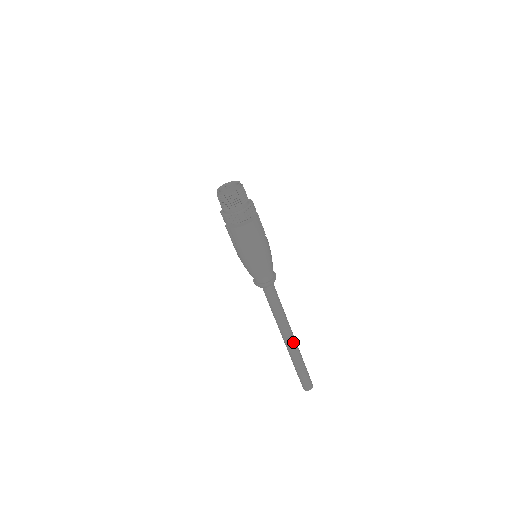
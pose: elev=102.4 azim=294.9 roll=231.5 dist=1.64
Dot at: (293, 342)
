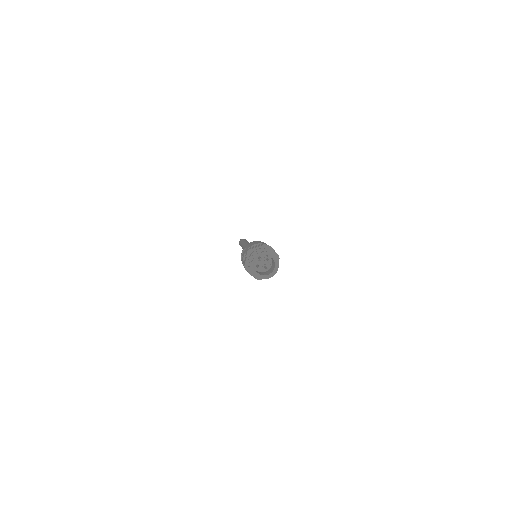
Dot at: occluded
